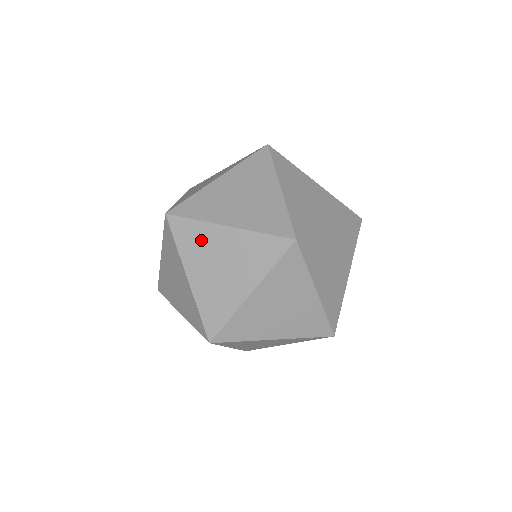
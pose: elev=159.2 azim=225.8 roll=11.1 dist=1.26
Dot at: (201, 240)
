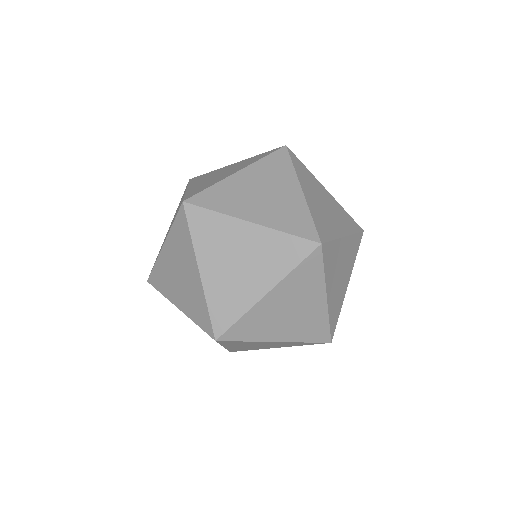
Dot at: (220, 233)
